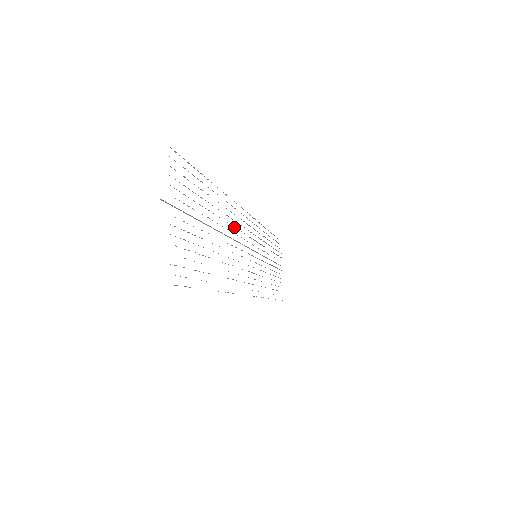
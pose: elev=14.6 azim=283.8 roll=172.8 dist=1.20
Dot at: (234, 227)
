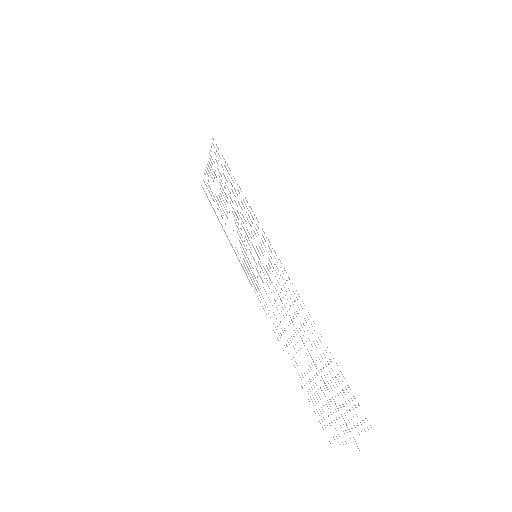
Dot at: occluded
